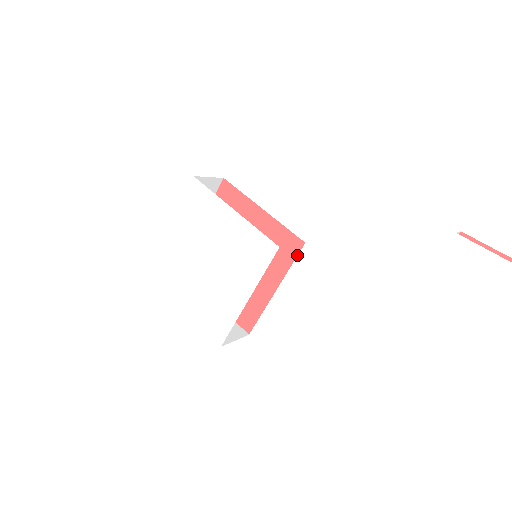
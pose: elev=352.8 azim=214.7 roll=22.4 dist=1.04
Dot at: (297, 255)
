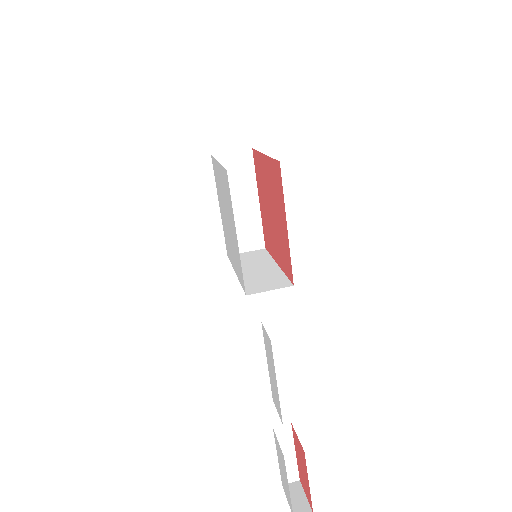
Dot at: (289, 279)
